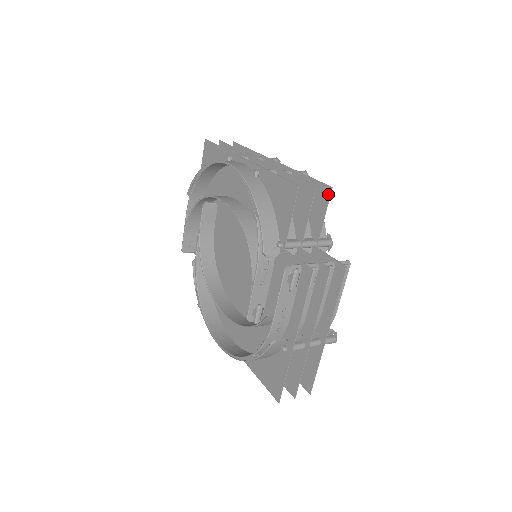
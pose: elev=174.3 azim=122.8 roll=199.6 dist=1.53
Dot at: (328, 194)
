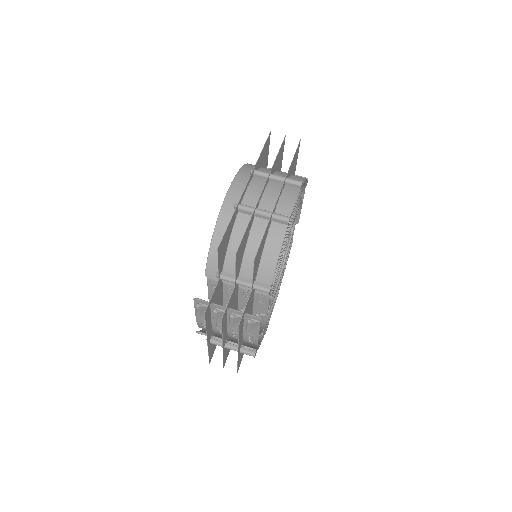
Dot at: (254, 261)
